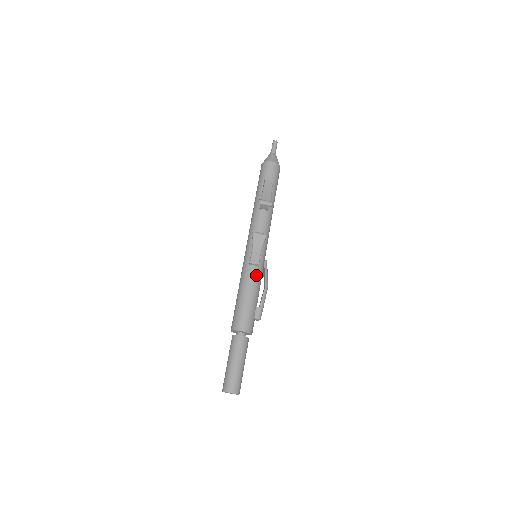
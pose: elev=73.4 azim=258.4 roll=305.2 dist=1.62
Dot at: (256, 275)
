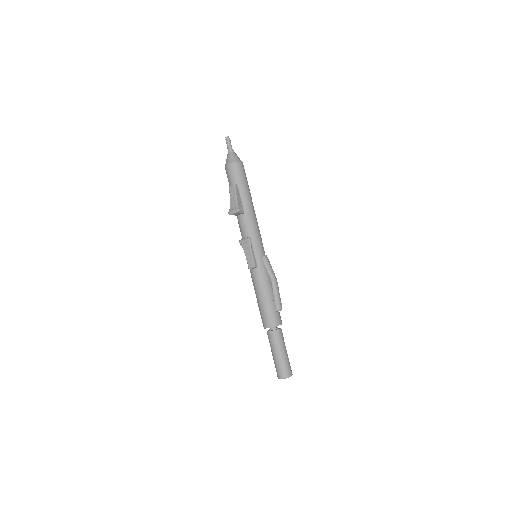
Dot at: (259, 276)
